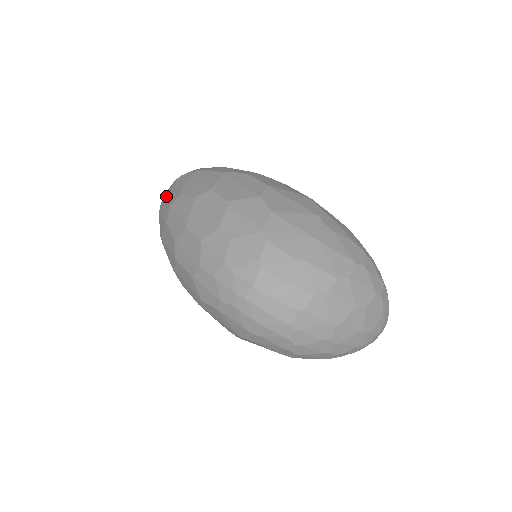
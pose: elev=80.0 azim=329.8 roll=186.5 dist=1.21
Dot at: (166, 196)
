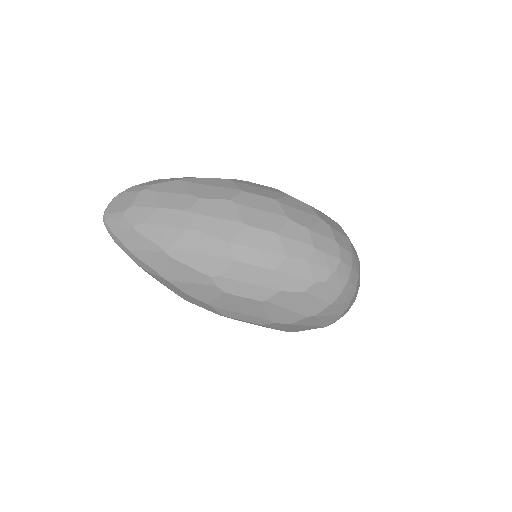
Dot at: (150, 206)
